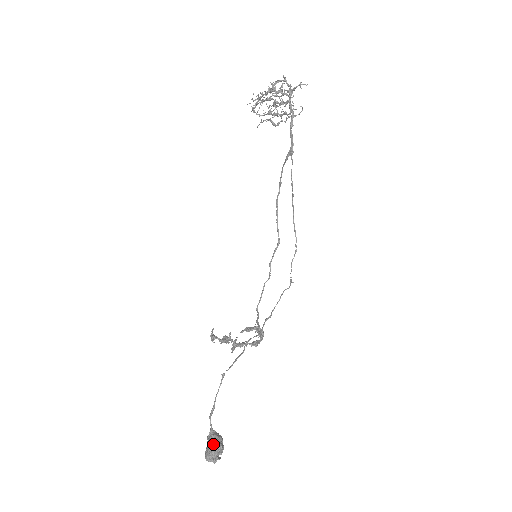
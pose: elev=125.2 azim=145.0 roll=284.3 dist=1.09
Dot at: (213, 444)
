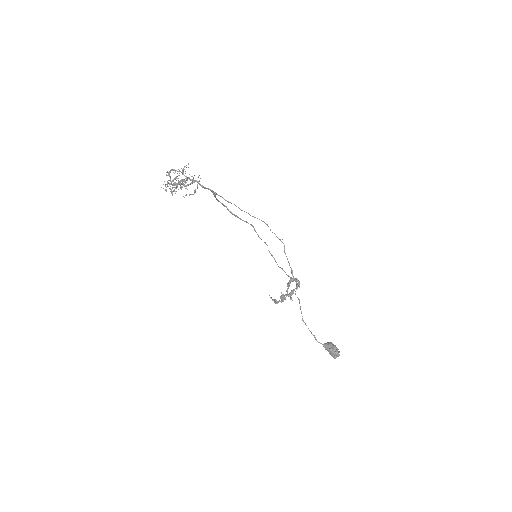
Dot at: (331, 350)
